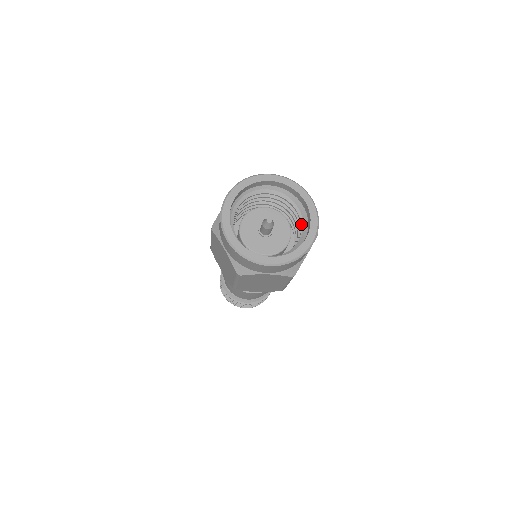
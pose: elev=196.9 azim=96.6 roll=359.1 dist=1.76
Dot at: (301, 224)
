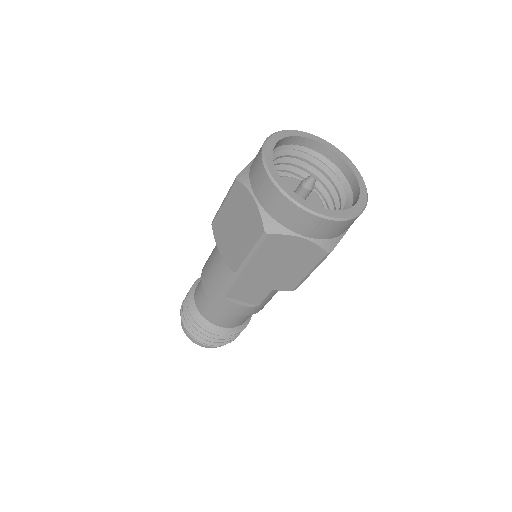
Dot at: (341, 199)
